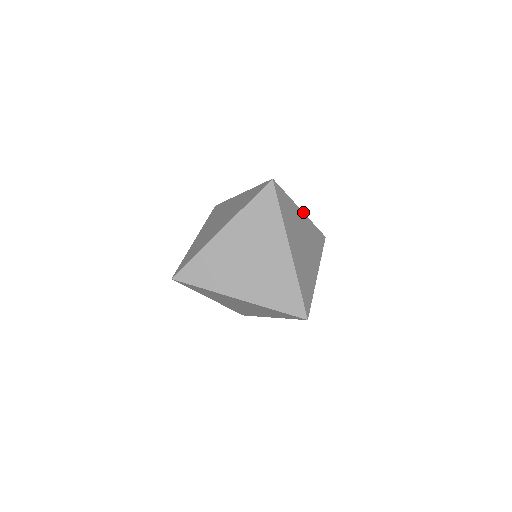
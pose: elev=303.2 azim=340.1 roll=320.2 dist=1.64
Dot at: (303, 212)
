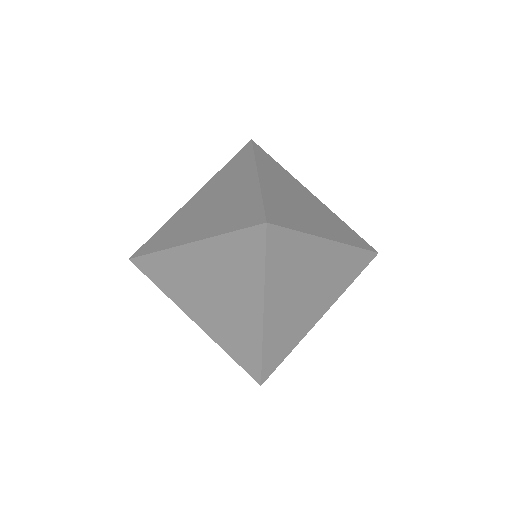
Dot at: occluded
